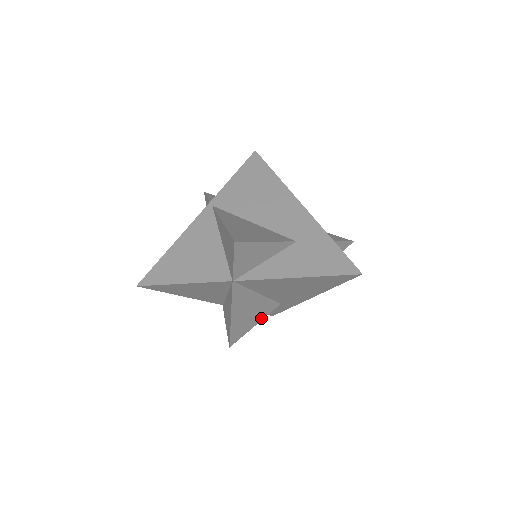
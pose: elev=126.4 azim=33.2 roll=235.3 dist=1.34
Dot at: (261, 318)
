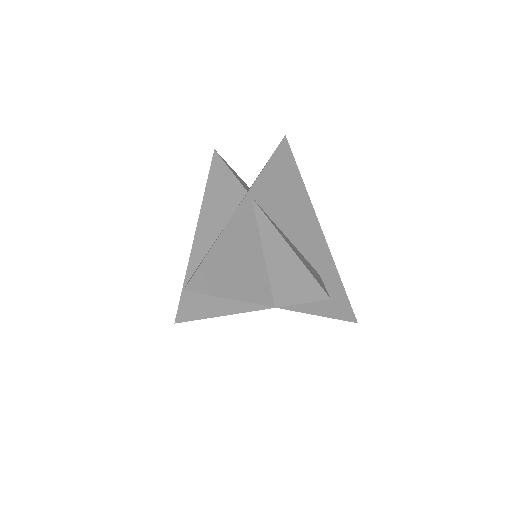
Dot at: occluded
